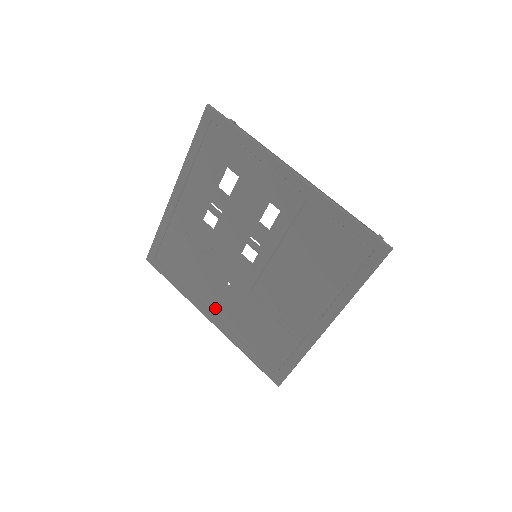
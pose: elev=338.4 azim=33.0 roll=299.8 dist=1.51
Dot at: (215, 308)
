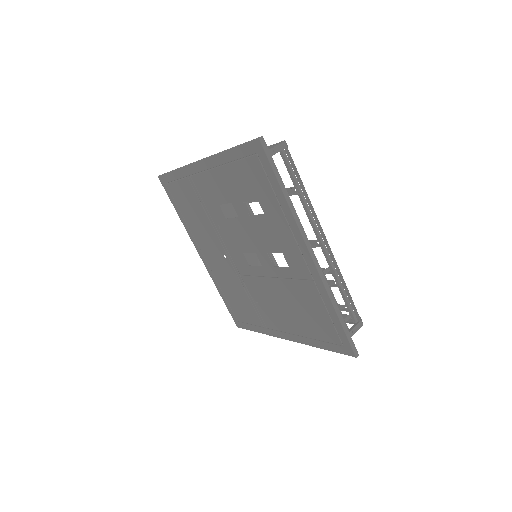
Dot at: (208, 256)
